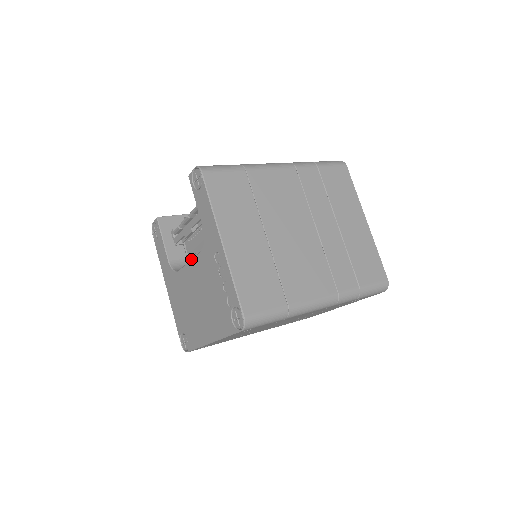
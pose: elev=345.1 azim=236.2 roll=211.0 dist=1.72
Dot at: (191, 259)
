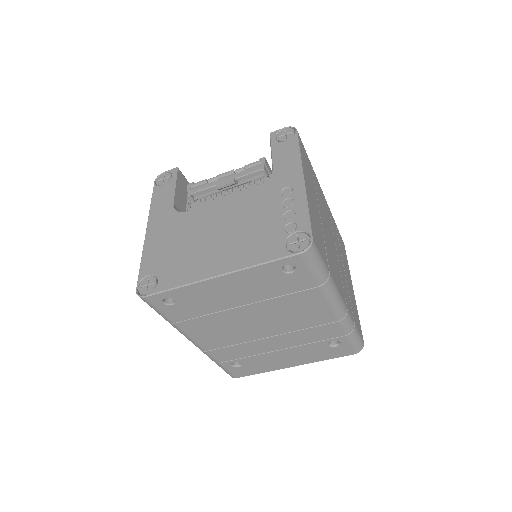
Dot at: occluded
